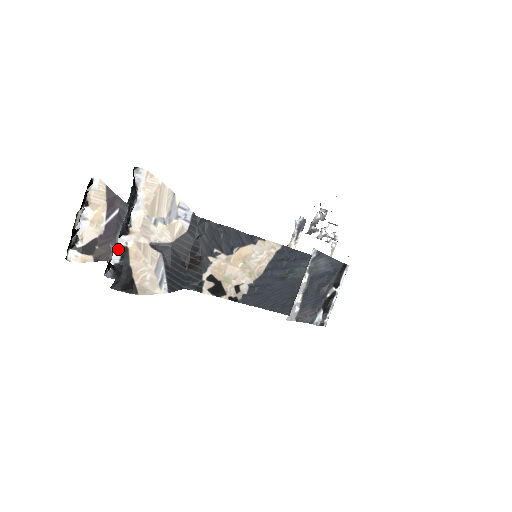
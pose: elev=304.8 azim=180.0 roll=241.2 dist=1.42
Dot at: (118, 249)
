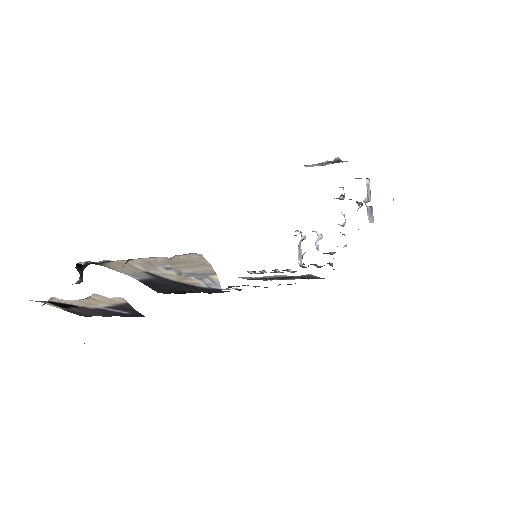
Dot at: (99, 262)
